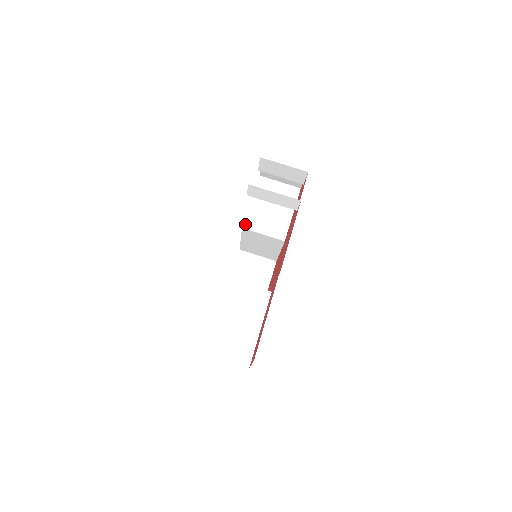
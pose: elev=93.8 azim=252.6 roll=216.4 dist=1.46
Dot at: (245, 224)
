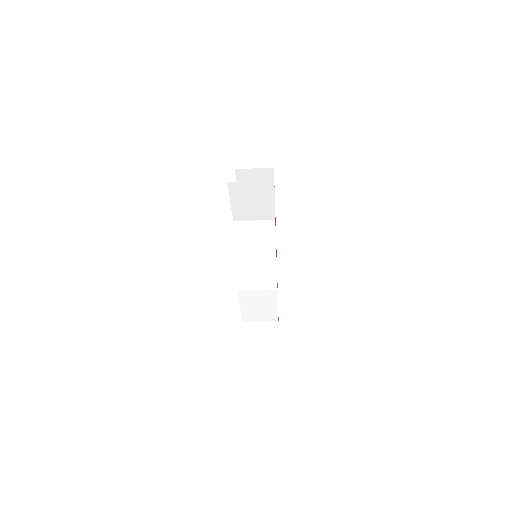
Dot at: (234, 218)
